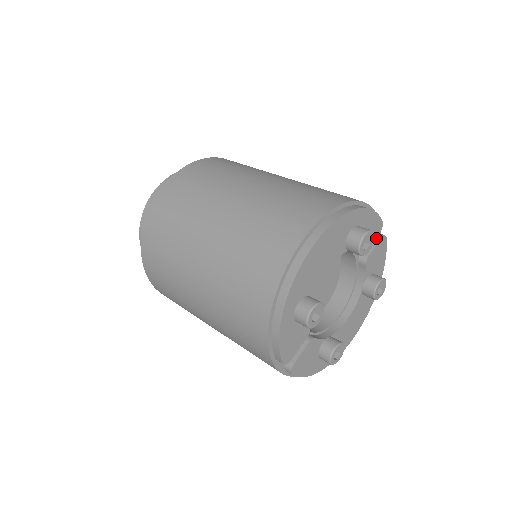
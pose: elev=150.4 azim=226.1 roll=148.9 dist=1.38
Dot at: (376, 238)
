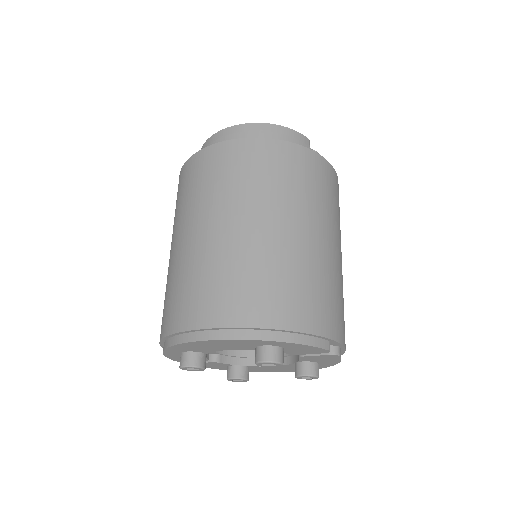
Dot at: occluded
